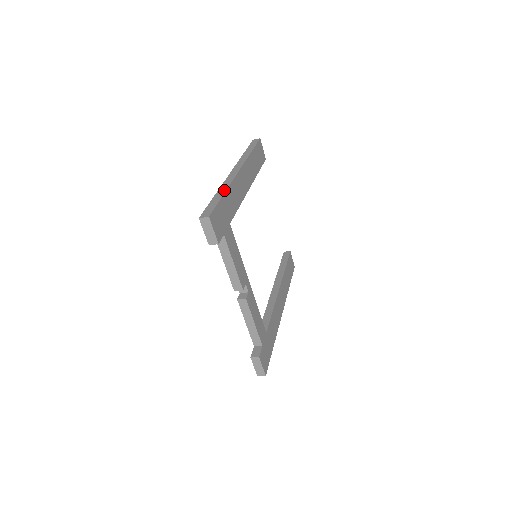
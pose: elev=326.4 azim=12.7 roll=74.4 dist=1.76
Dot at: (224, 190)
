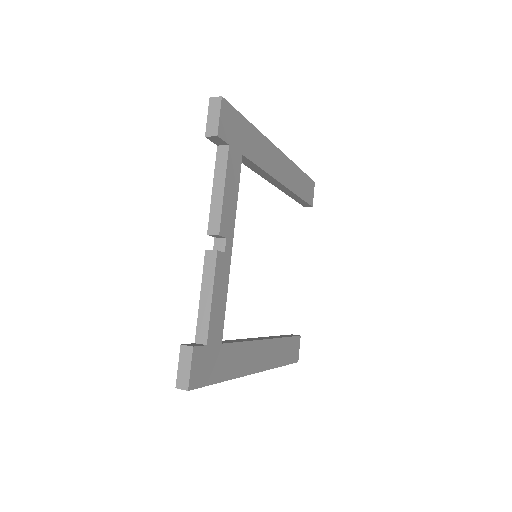
Dot at: (253, 127)
